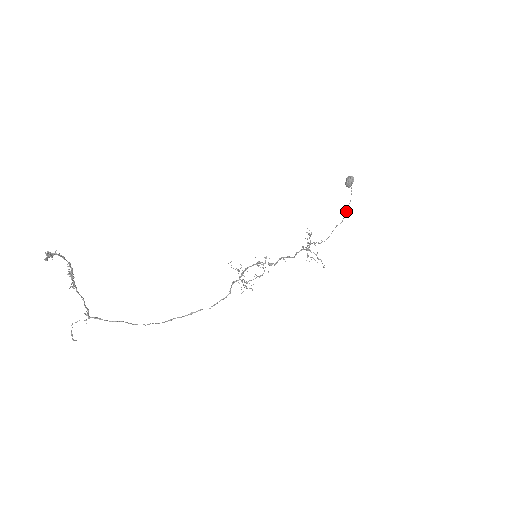
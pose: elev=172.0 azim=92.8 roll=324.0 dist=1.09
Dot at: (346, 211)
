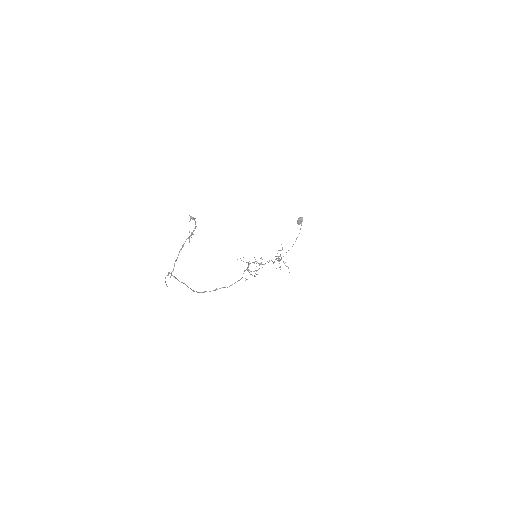
Dot at: occluded
